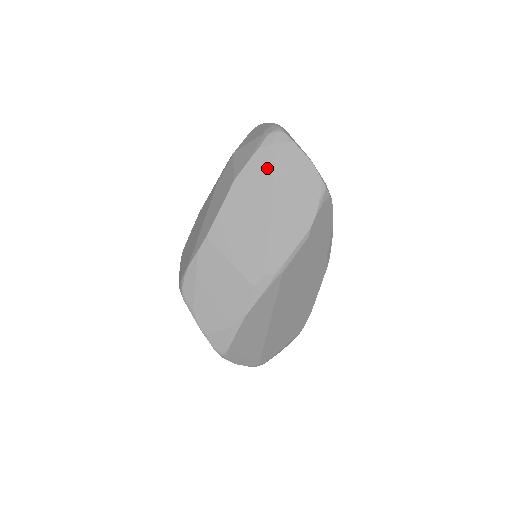
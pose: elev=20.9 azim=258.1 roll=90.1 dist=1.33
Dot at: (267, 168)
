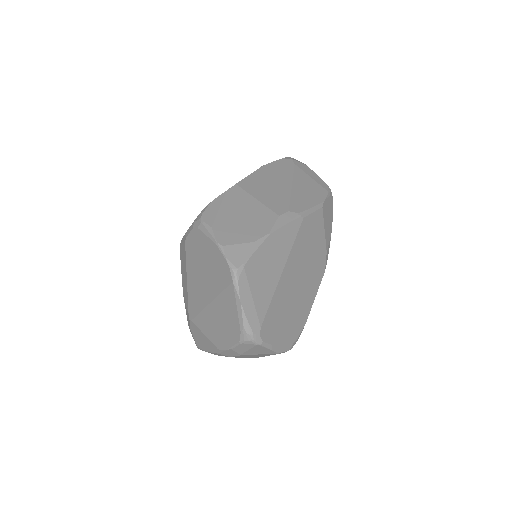
Dot at: (288, 166)
